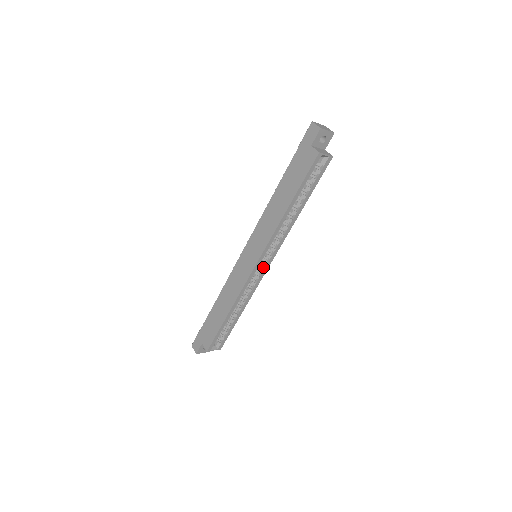
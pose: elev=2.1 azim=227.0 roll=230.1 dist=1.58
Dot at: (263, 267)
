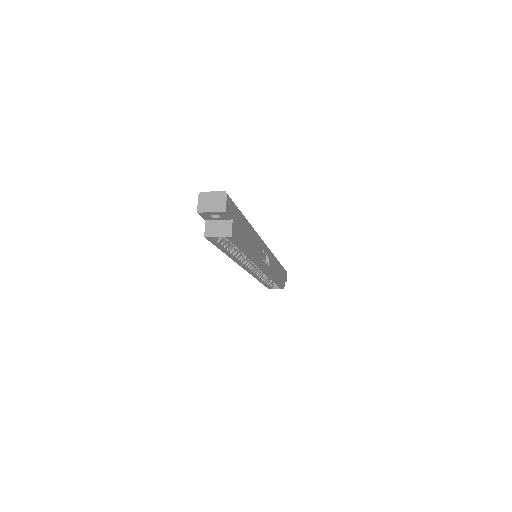
Dot at: occluded
